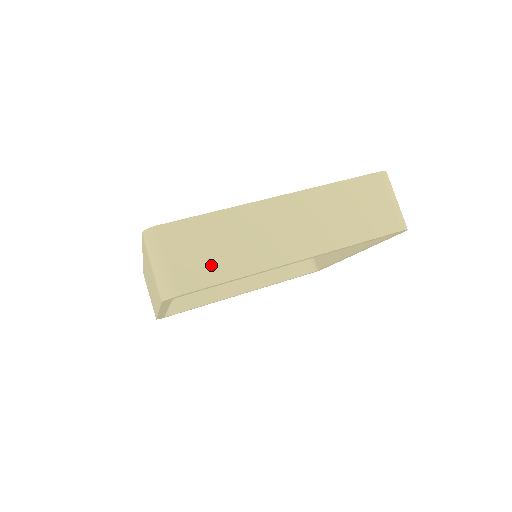
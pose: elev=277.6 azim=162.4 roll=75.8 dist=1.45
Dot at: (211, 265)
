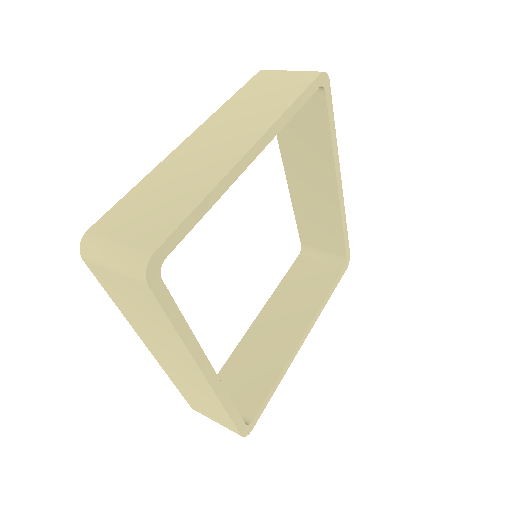
Dot at: occluded
